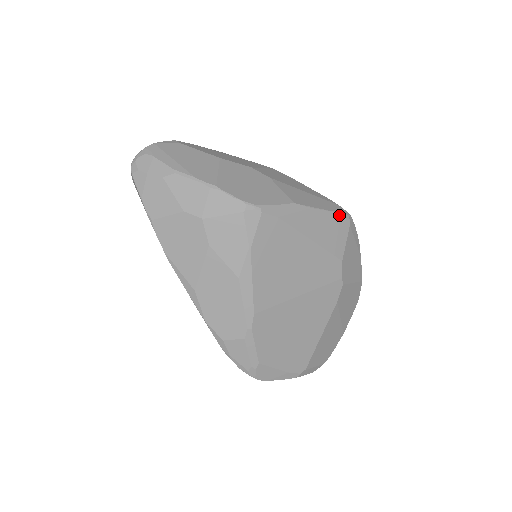
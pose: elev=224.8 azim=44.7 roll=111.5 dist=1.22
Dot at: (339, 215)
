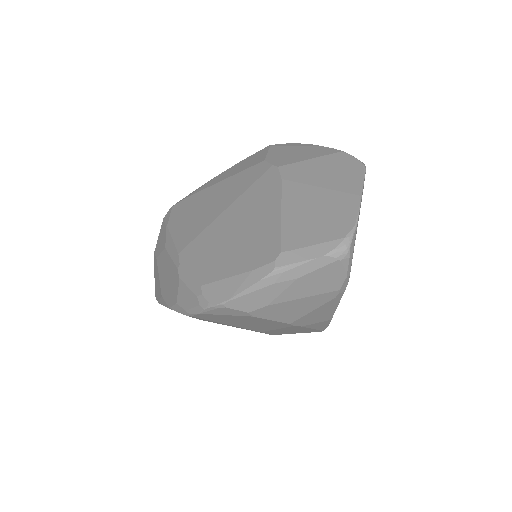
Dot at: (254, 154)
